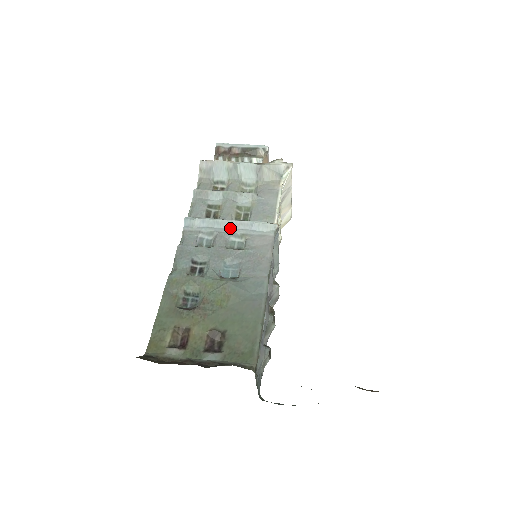
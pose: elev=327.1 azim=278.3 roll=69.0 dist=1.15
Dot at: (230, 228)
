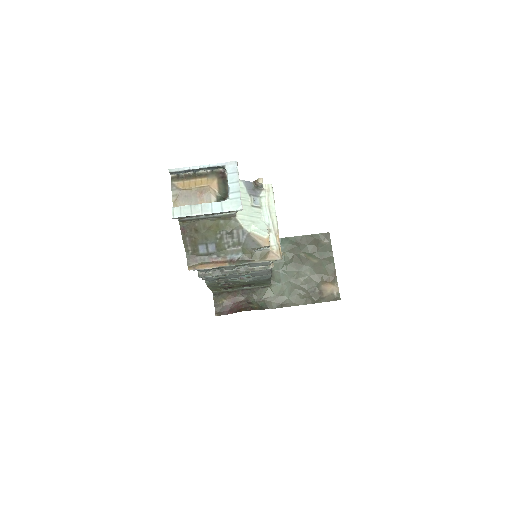
Dot at: occluded
